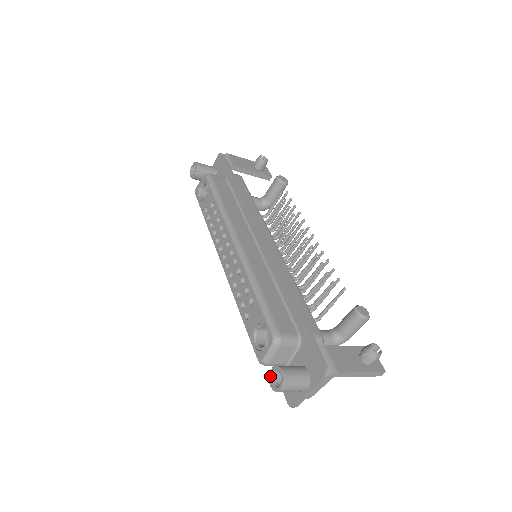
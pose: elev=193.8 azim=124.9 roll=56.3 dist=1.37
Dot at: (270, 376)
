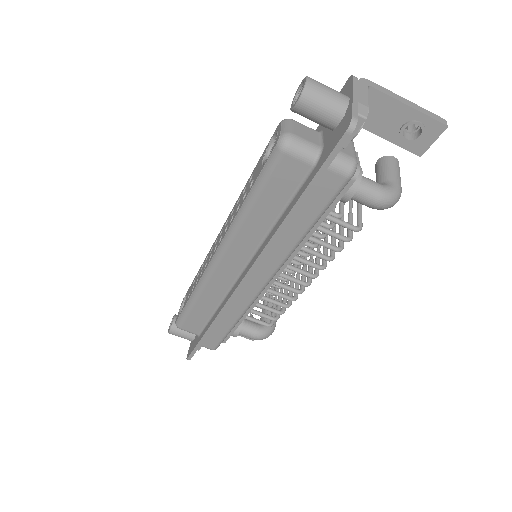
Dot at: (292, 106)
